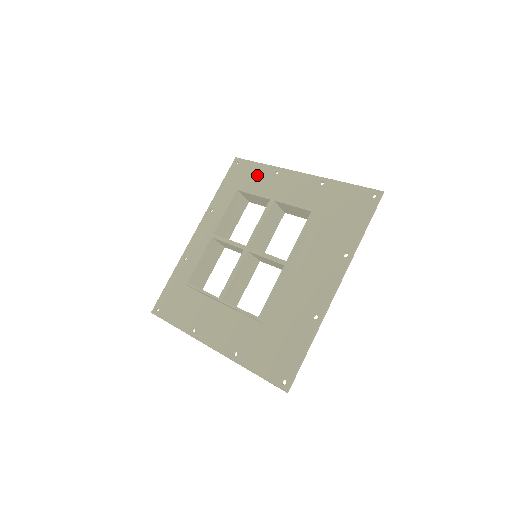
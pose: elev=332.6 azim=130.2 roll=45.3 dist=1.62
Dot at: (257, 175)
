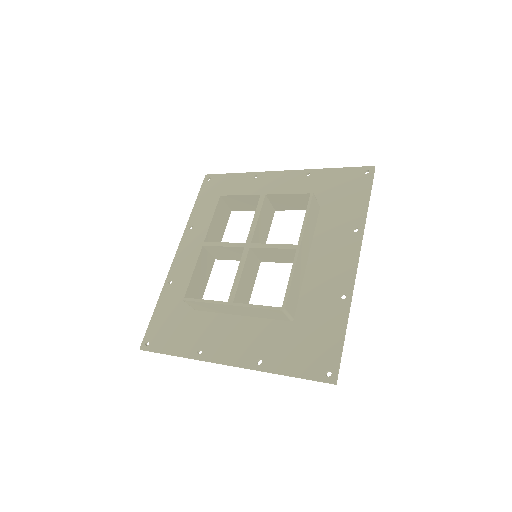
Dot at: (234, 184)
